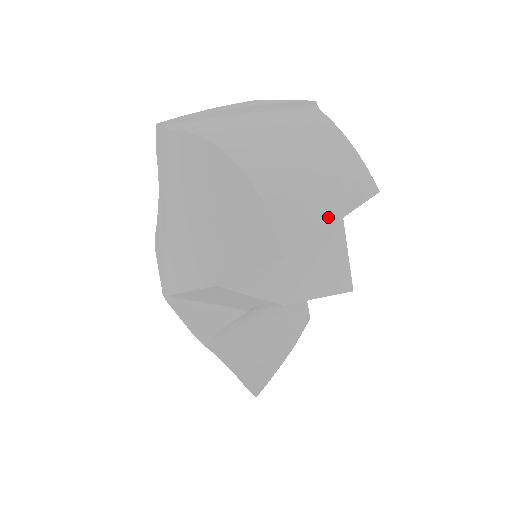
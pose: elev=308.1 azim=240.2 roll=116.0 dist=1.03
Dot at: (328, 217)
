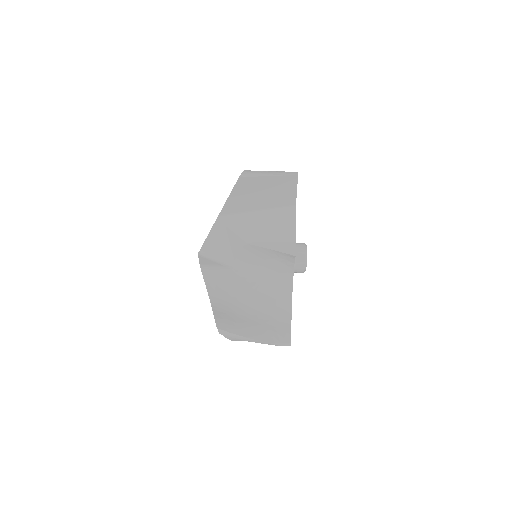
Dot at: (268, 175)
